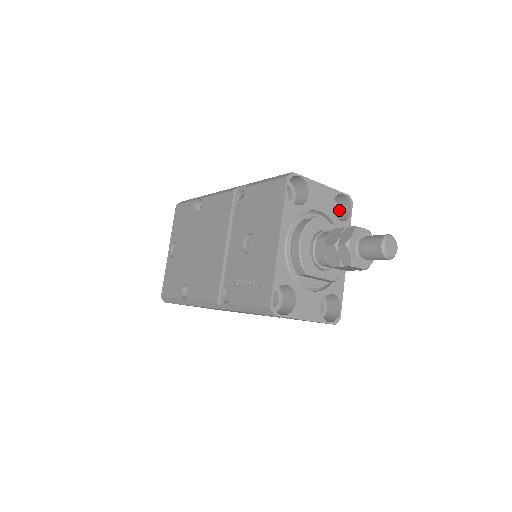
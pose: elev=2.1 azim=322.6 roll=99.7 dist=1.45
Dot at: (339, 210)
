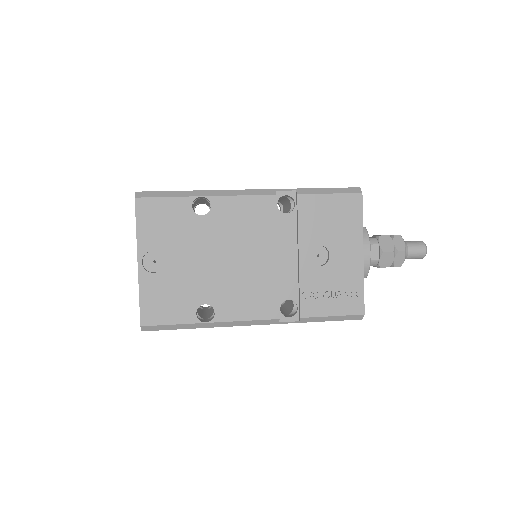
Dot at: occluded
